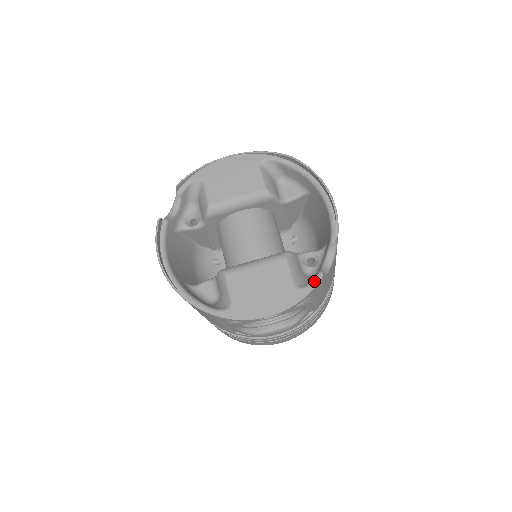
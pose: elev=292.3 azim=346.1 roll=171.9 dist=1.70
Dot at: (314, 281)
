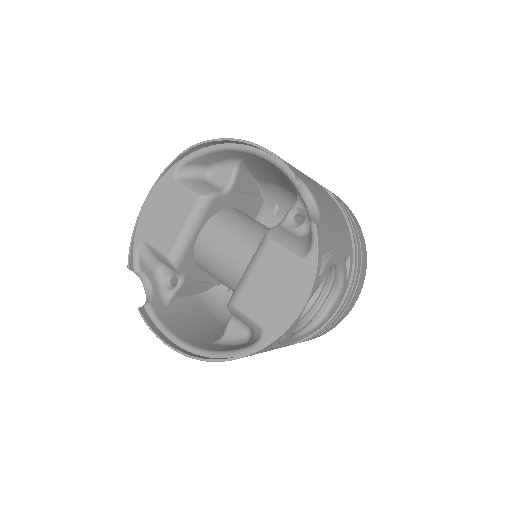
Dot at: (313, 237)
